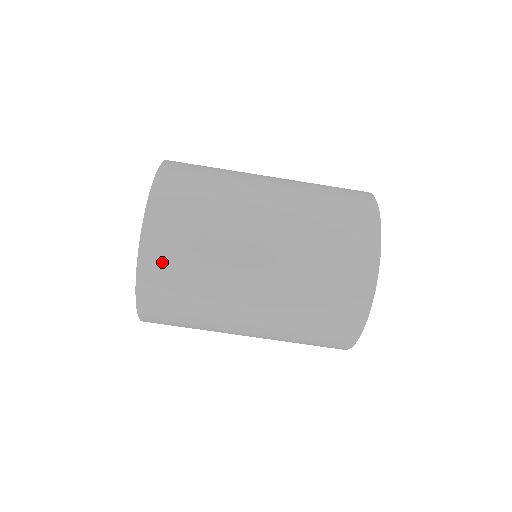
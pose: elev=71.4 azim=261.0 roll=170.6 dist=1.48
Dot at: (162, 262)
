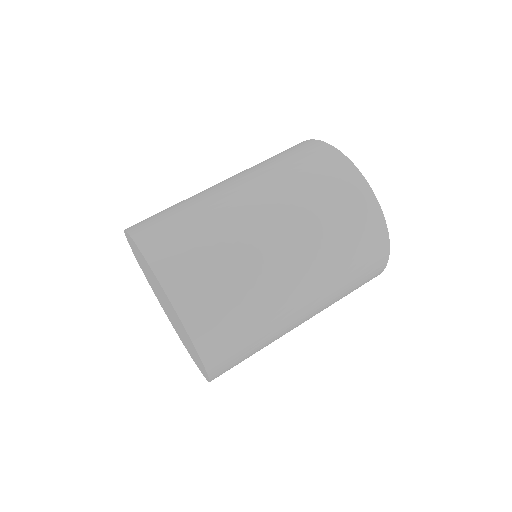
Dot at: (160, 235)
